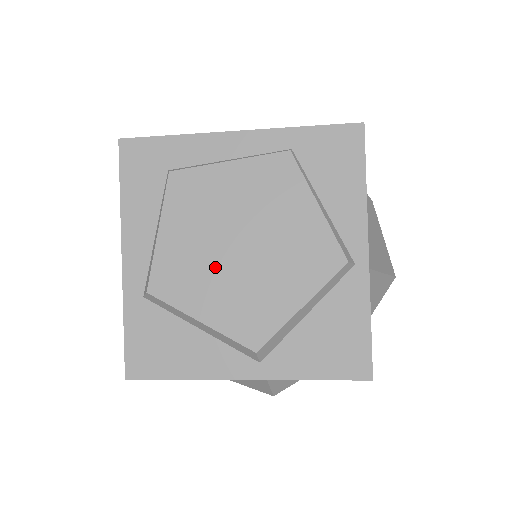
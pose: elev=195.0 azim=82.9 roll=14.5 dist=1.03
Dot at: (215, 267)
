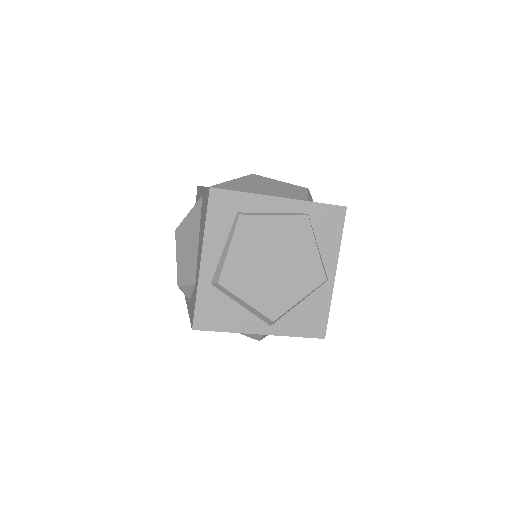
Dot at: (258, 274)
